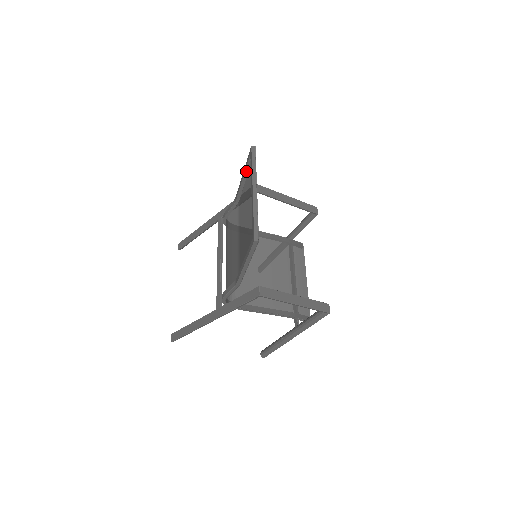
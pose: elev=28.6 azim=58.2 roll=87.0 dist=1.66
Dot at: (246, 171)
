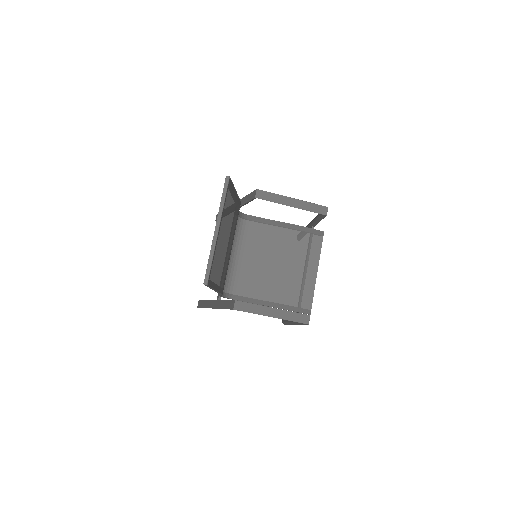
Dot at: occluded
